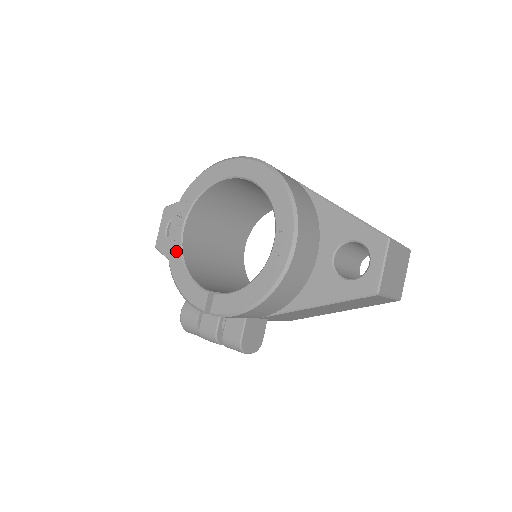
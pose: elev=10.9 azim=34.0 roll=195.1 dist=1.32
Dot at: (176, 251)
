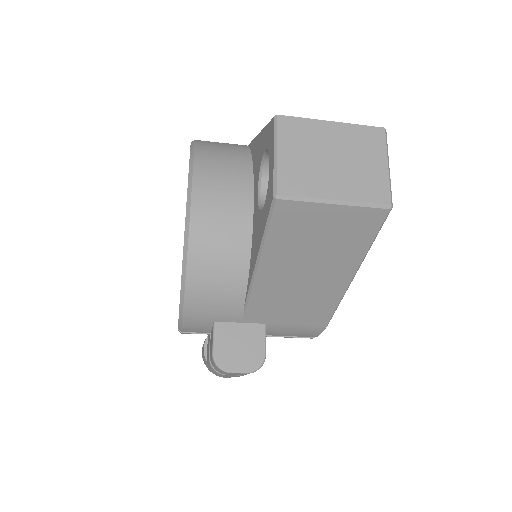
Dot at: occluded
